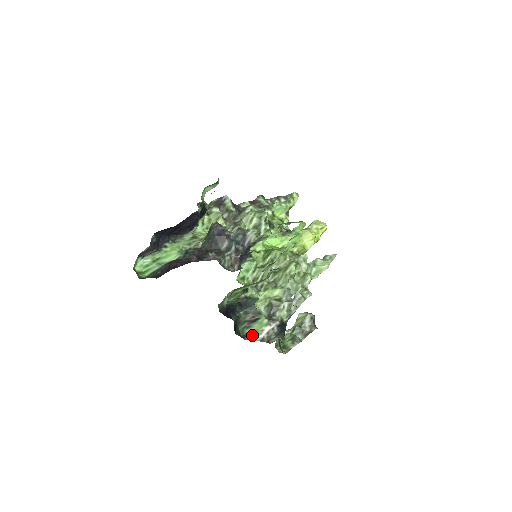
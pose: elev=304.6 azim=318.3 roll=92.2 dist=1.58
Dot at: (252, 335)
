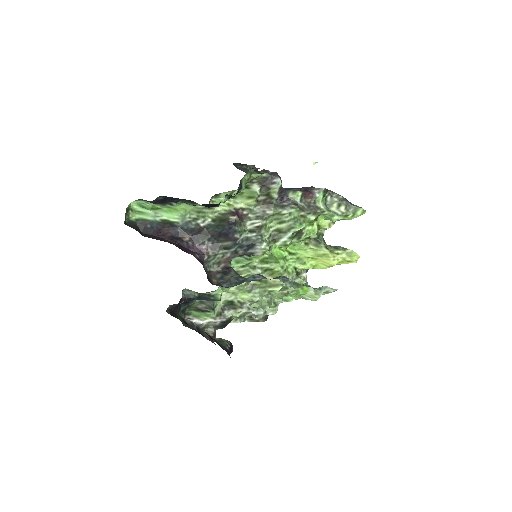
Dot at: (195, 316)
